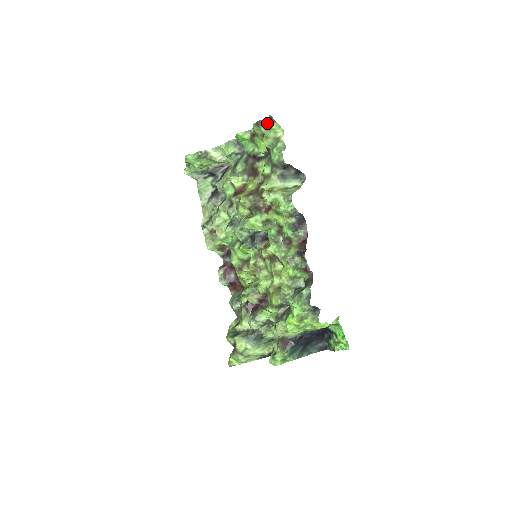
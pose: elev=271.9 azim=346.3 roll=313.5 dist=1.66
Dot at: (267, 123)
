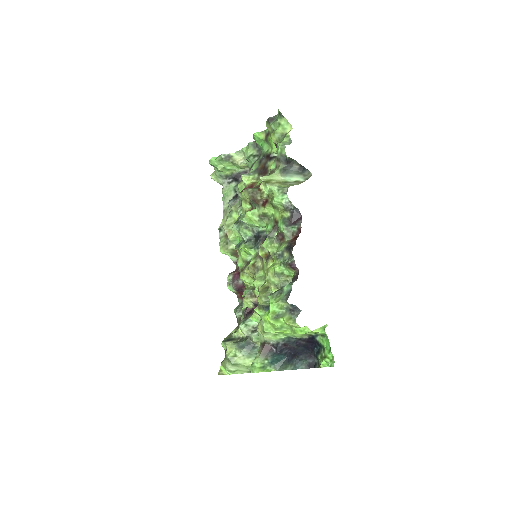
Dot at: (277, 119)
